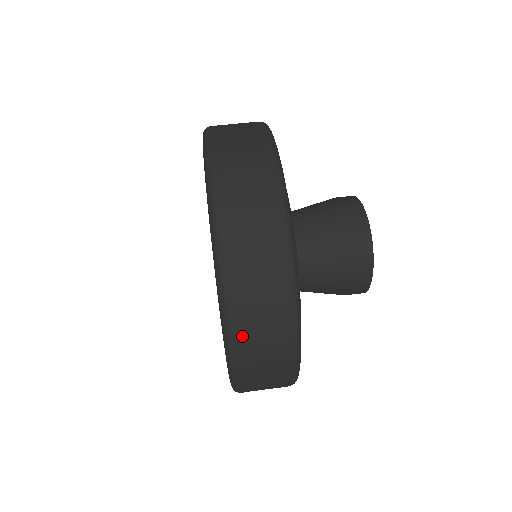
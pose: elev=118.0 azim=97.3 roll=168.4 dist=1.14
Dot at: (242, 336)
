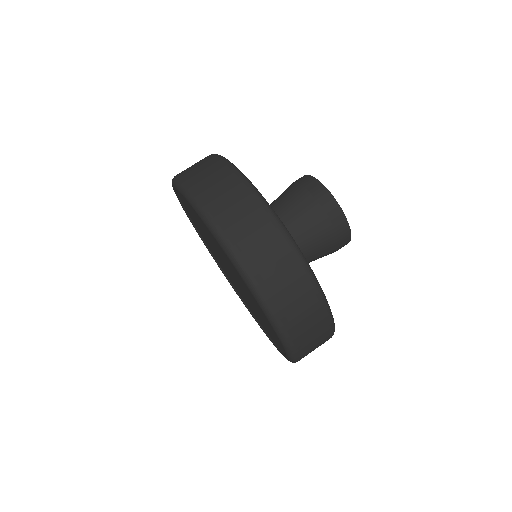
Dot at: (287, 320)
